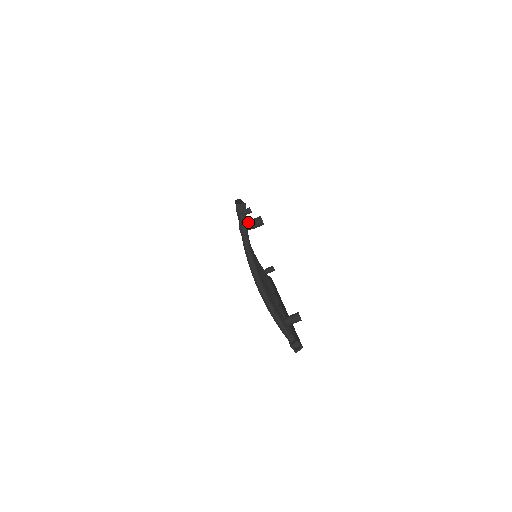
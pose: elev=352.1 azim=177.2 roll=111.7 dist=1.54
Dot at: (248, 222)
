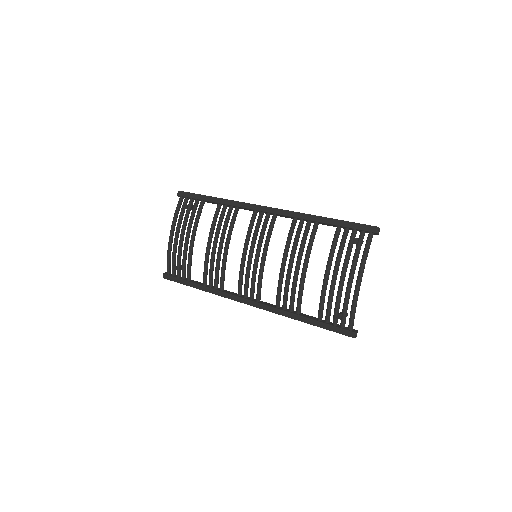
Dot at: occluded
